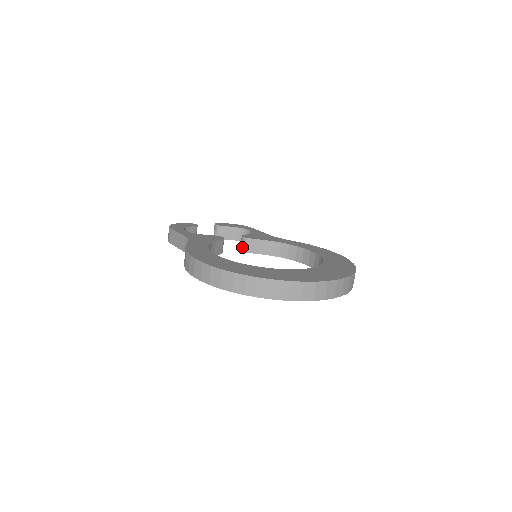
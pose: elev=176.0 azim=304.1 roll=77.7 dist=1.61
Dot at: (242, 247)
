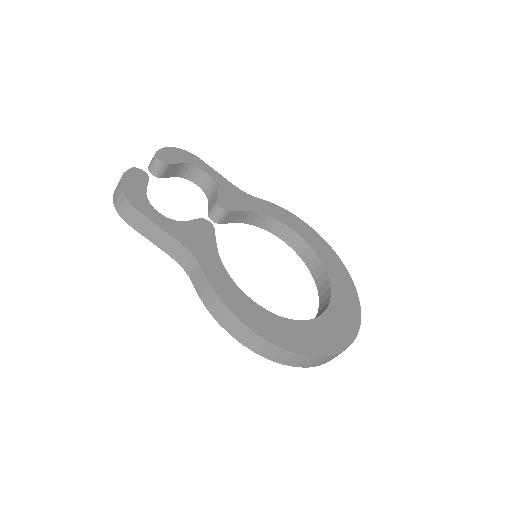
Dot at: (216, 218)
